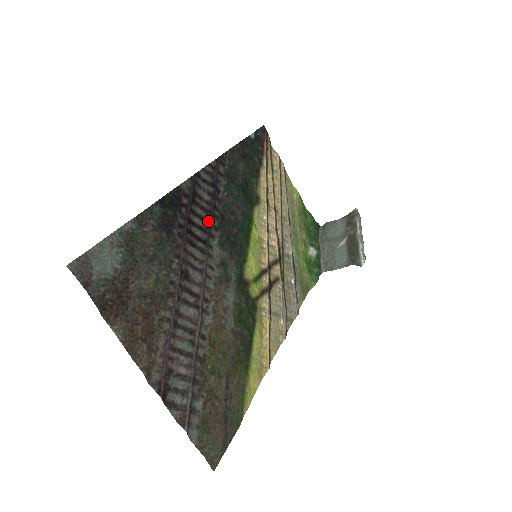
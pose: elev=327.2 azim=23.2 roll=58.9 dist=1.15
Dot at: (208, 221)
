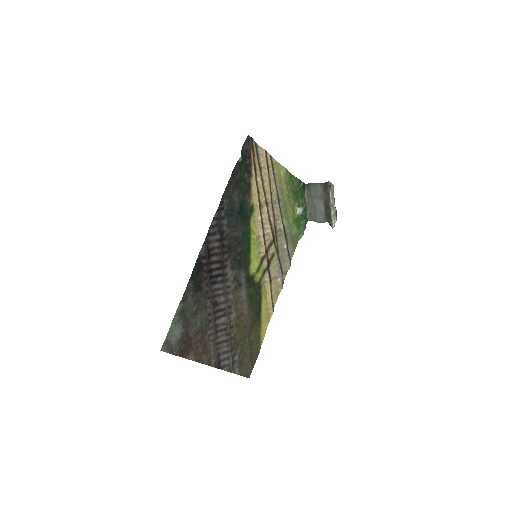
Dot at: (221, 260)
